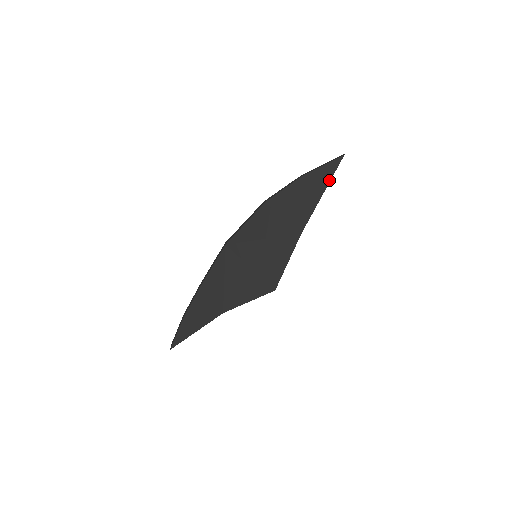
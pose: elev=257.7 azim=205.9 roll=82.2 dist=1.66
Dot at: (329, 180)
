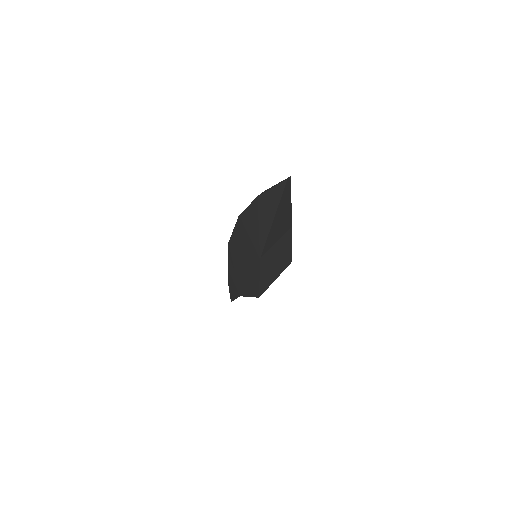
Dot at: (276, 208)
